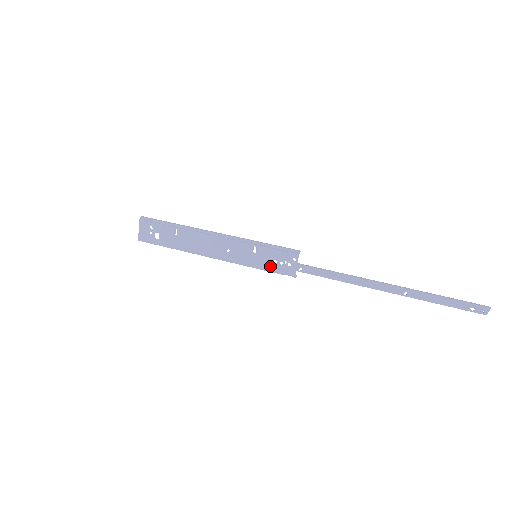
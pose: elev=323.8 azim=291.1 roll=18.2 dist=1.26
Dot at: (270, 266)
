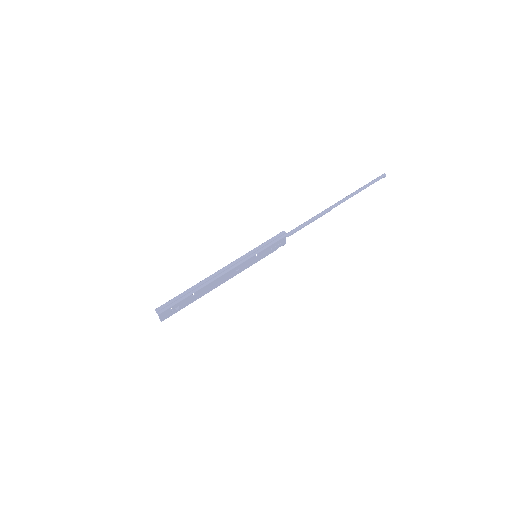
Dot at: (268, 253)
